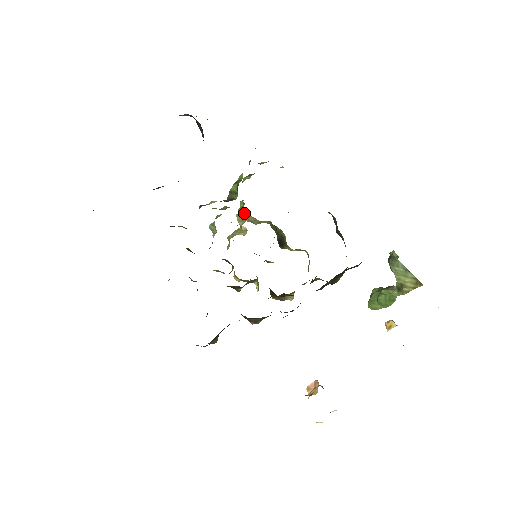
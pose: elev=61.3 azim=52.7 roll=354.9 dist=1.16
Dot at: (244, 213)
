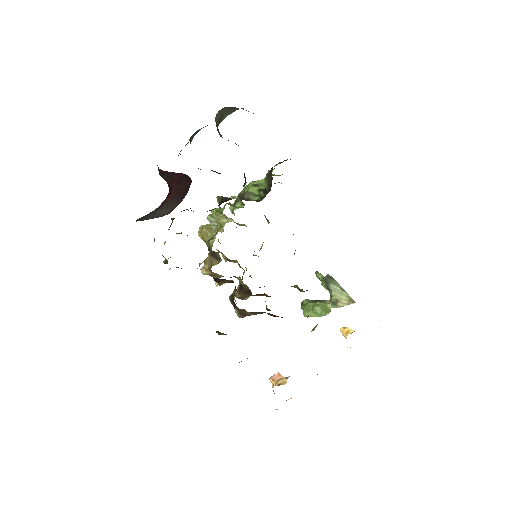
Dot at: occluded
